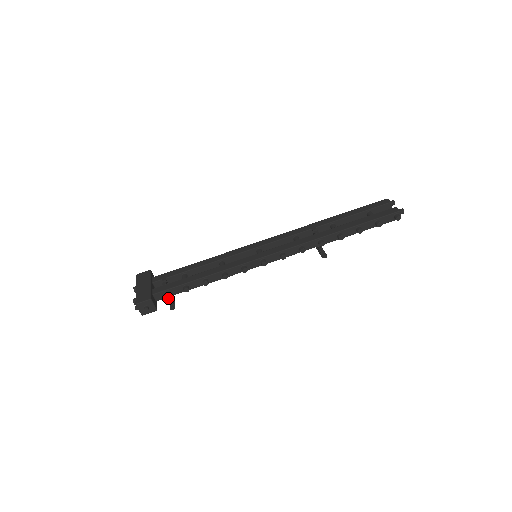
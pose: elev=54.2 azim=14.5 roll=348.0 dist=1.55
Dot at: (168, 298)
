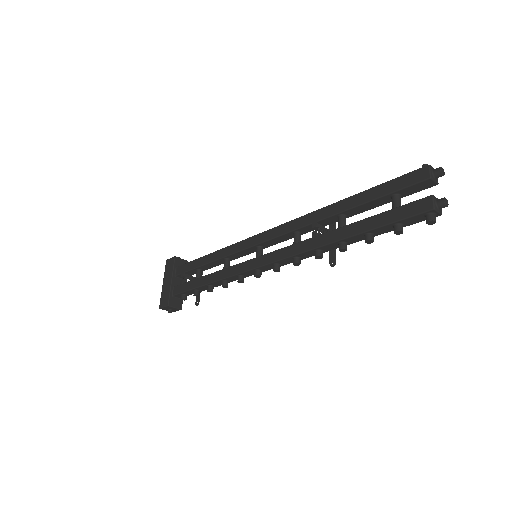
Dot at: occluded
